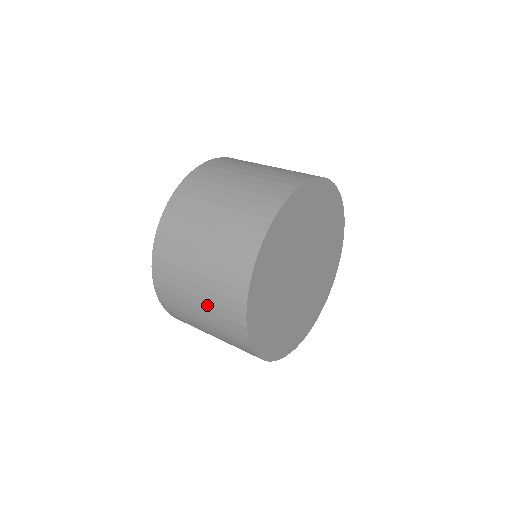
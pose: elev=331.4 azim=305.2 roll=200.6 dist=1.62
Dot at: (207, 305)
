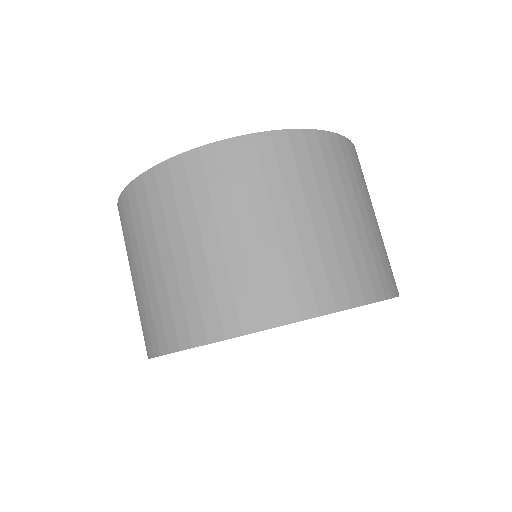
Dot at: (160, 282)
